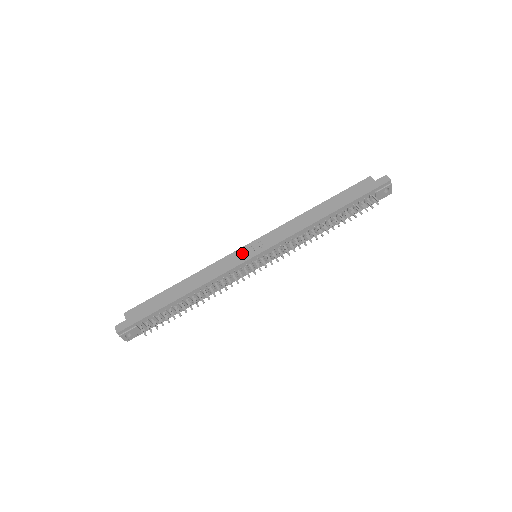
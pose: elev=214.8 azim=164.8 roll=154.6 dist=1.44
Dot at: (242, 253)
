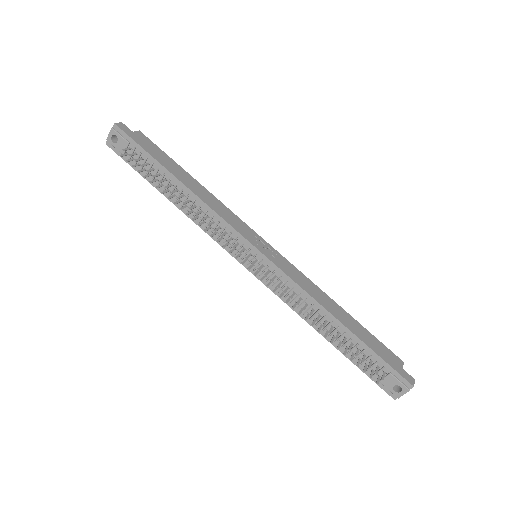
Dot at: (254, 237)
